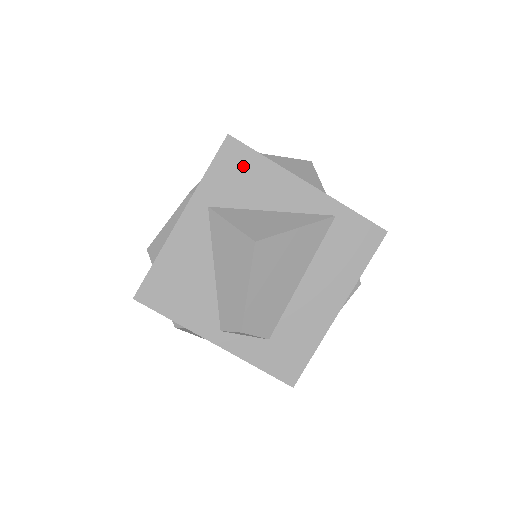
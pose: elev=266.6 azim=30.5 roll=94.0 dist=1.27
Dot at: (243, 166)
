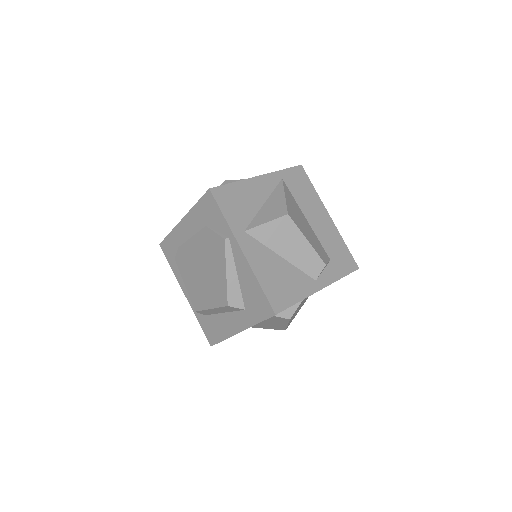
Dot at: (232, 196)
